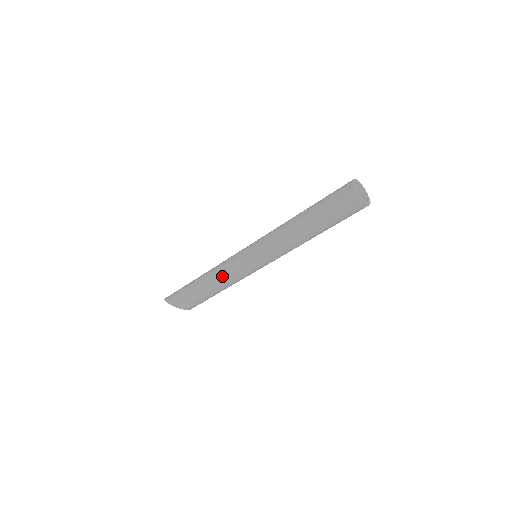
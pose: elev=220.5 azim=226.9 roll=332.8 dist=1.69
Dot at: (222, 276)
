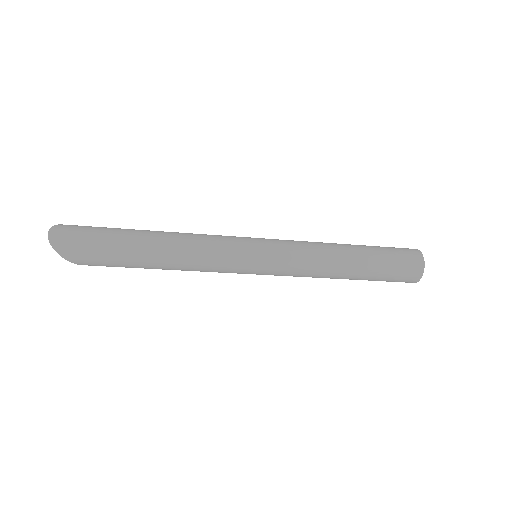
Dot at: (200, 271)
